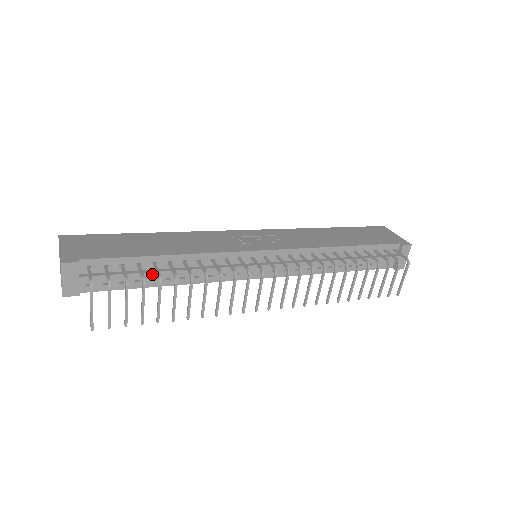
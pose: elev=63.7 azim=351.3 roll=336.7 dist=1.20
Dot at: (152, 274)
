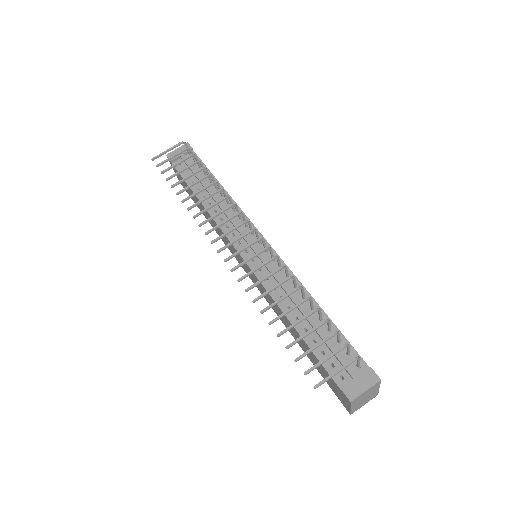
Dot at: (204, 183)
